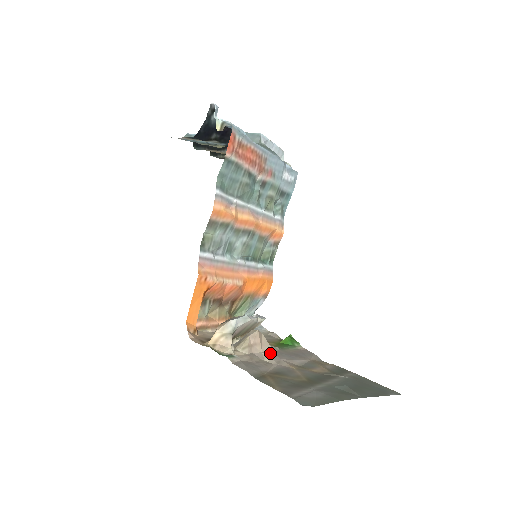
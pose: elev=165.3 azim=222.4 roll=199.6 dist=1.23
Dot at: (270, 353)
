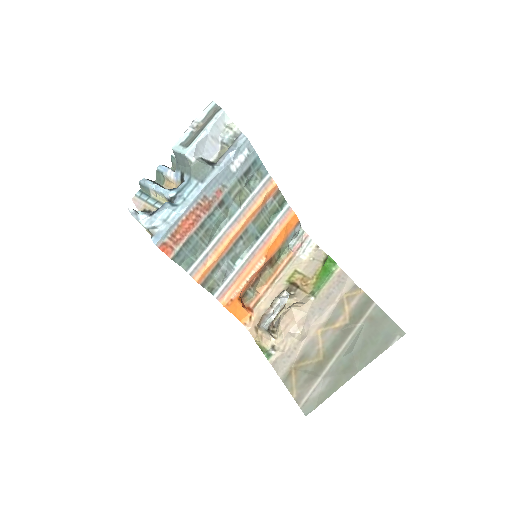
Dot at: (303, 319)
